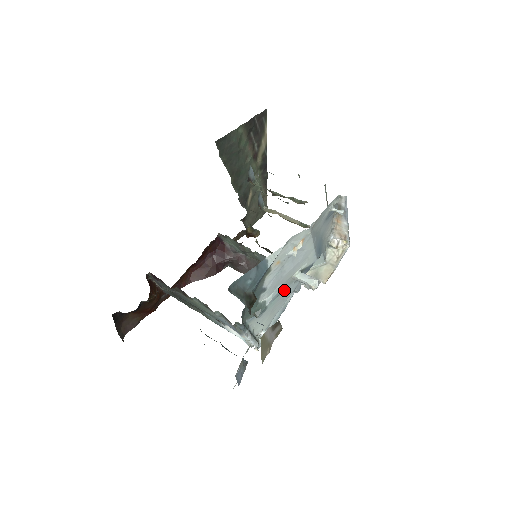
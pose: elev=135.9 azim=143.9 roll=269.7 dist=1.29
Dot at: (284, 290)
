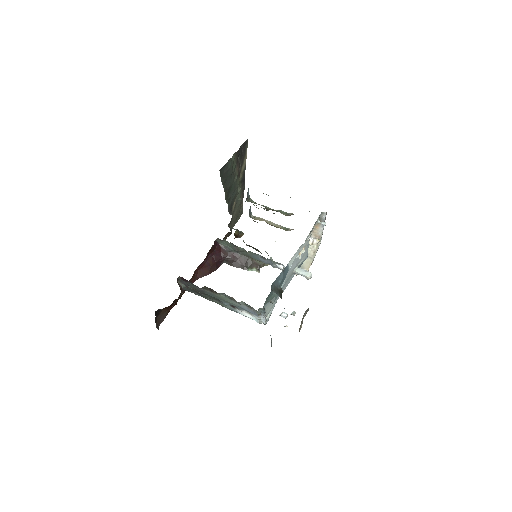
Dot at: (287, 281)
